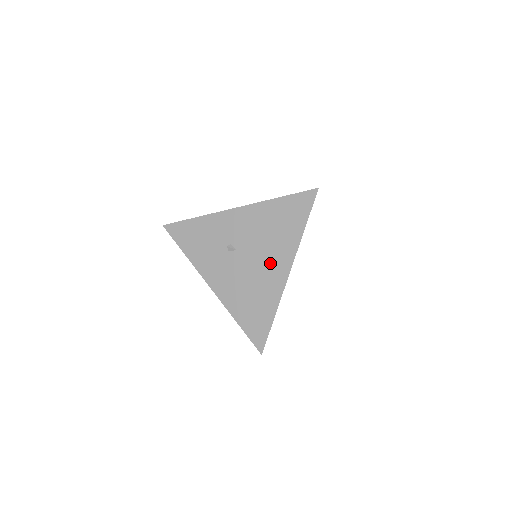
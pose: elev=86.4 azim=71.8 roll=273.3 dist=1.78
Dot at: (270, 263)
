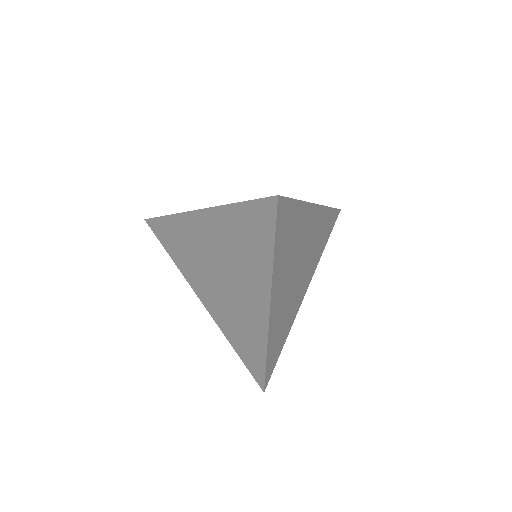
Dot at: occluded
